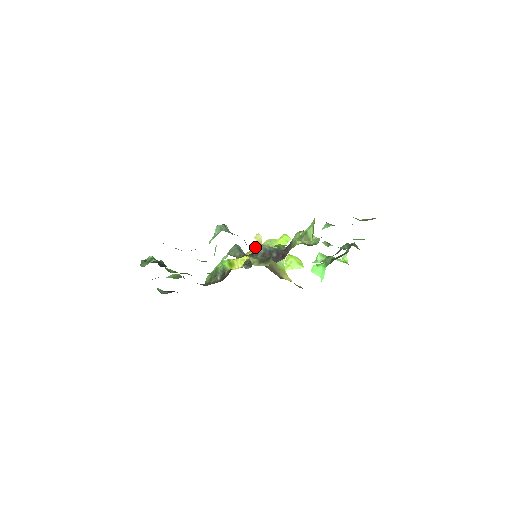
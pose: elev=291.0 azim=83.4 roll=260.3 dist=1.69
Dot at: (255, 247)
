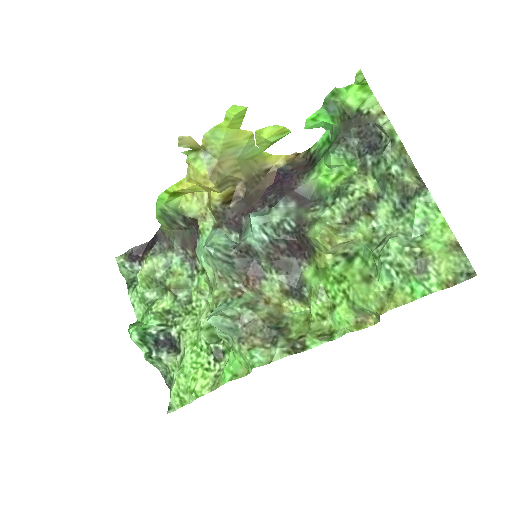
Dot at: (204, 177)
